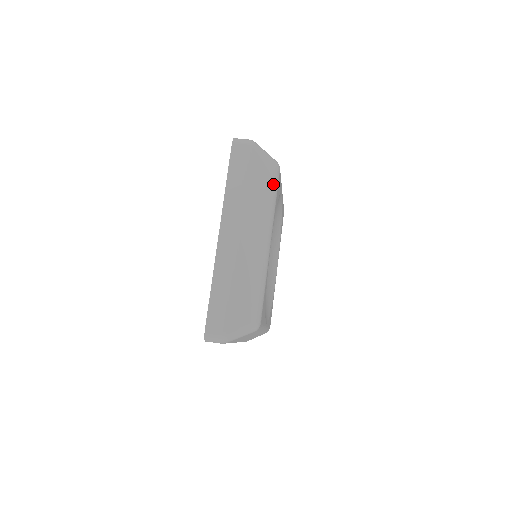
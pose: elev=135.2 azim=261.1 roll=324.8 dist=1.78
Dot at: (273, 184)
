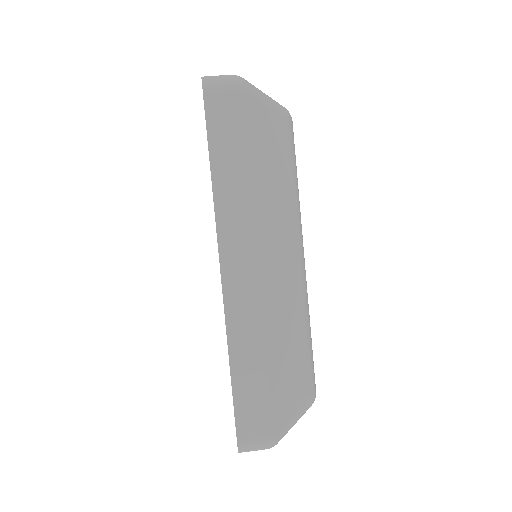
Dot at: (290, 153)
